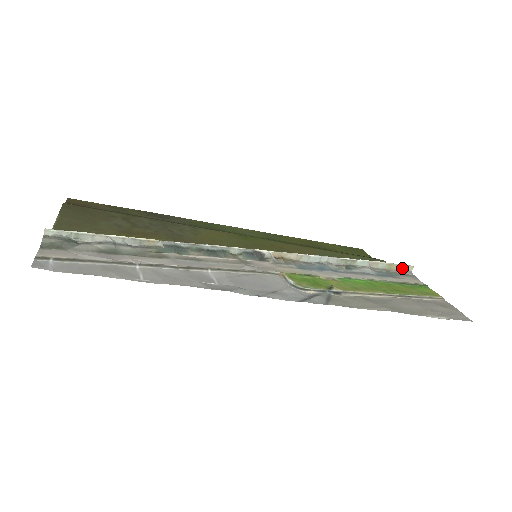
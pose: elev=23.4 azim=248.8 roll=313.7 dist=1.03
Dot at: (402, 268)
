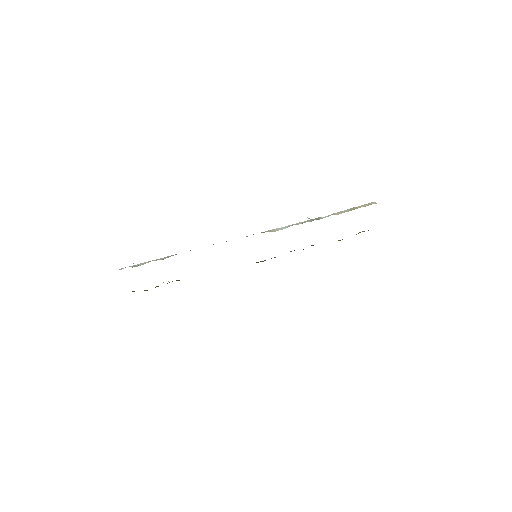
Dot at: (365, 206)
